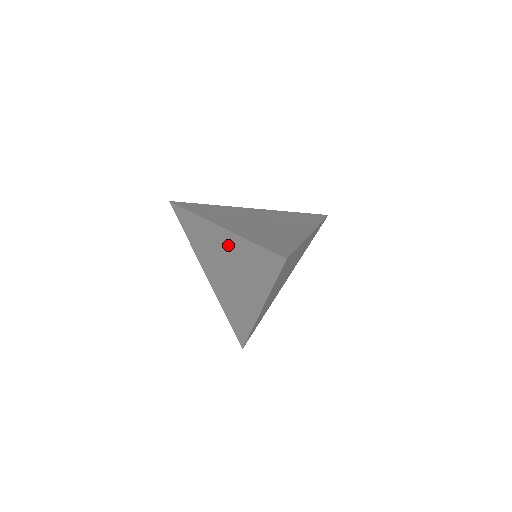
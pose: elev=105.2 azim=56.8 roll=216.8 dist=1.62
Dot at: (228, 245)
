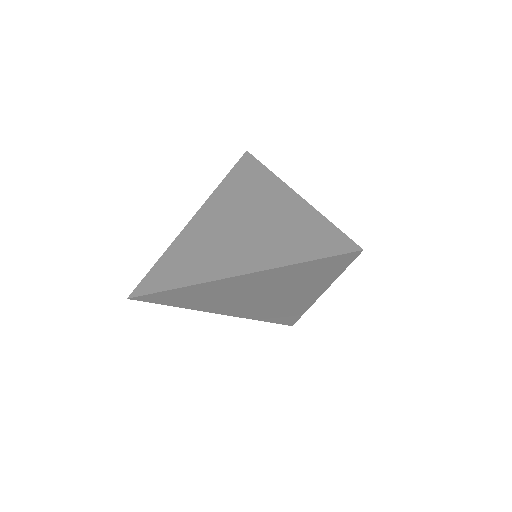
Dot at: (257, 282)
